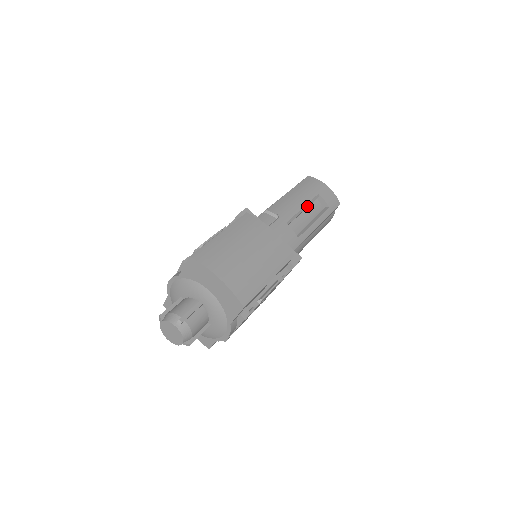
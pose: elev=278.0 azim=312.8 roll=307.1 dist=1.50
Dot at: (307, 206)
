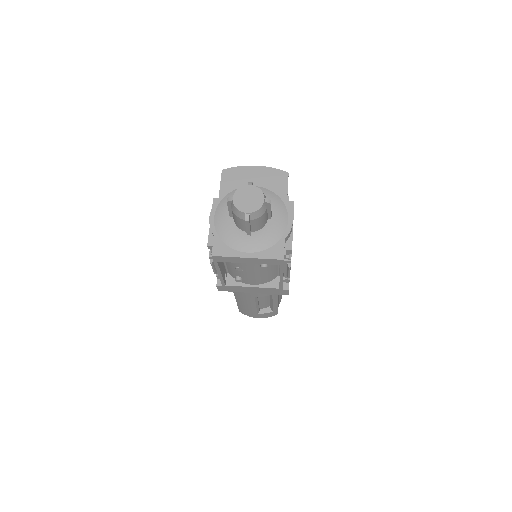
Dot at: occluded
